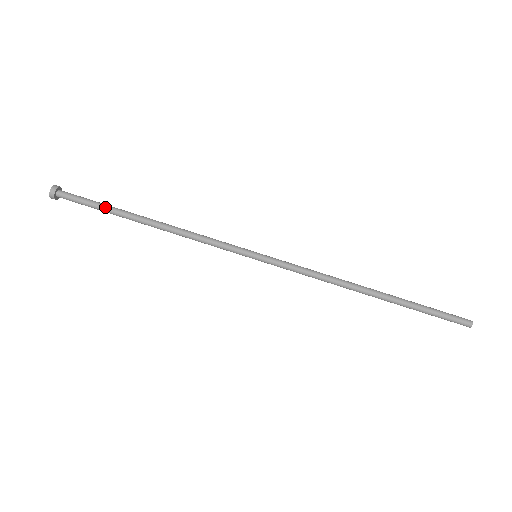
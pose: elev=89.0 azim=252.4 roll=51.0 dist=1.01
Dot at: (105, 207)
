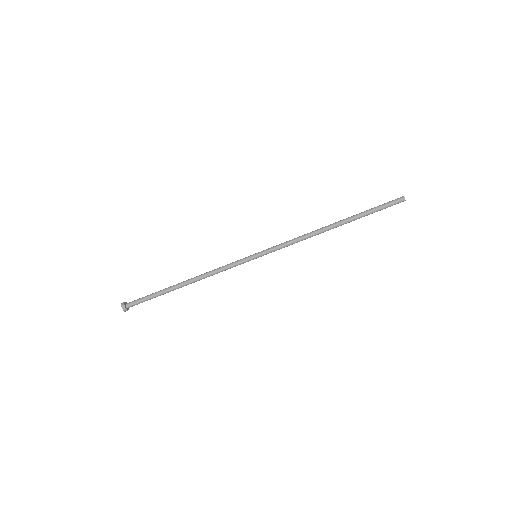
Dot at: (156, 294)
